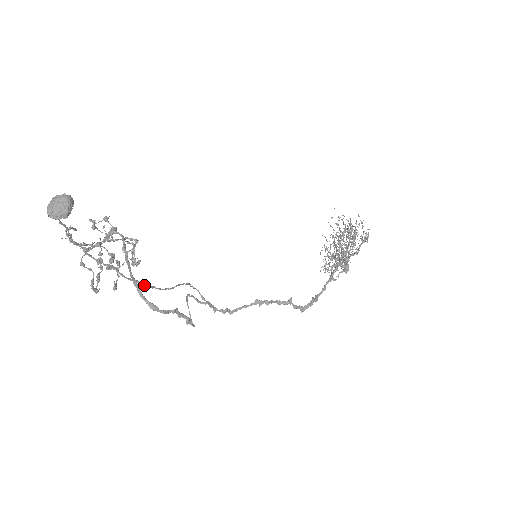
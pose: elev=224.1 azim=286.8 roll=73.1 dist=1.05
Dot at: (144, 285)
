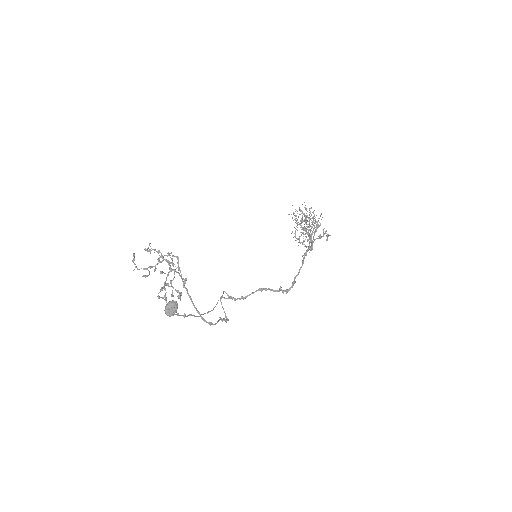
Dot at: occluded
